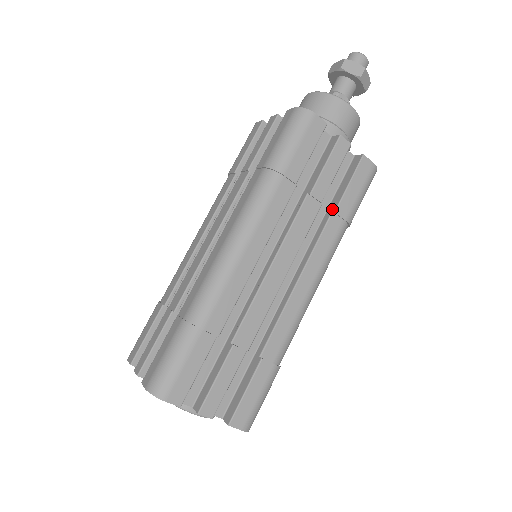
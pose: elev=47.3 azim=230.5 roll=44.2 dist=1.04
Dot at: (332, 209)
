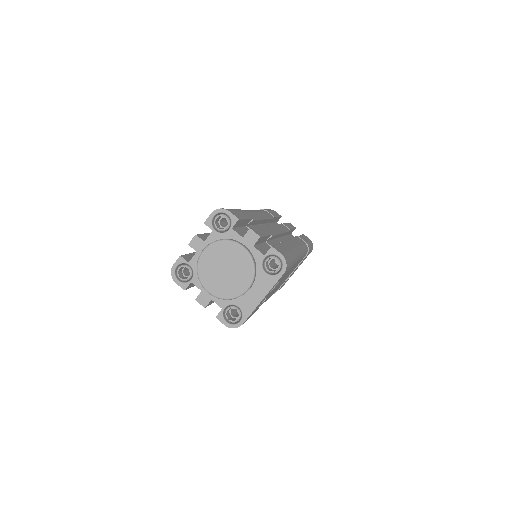
Dot at: occluded
